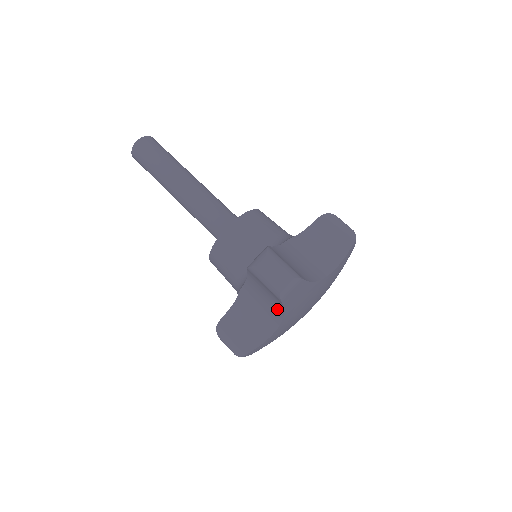
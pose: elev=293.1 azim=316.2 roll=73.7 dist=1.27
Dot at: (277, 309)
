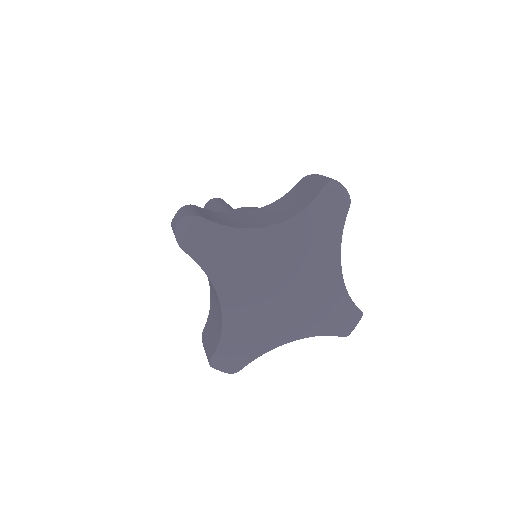
Dot at: occluded
